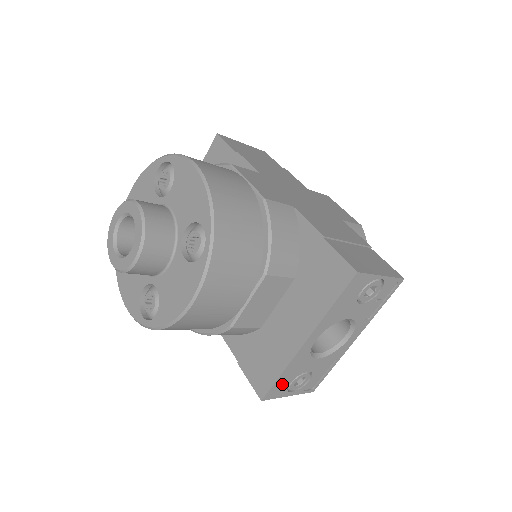
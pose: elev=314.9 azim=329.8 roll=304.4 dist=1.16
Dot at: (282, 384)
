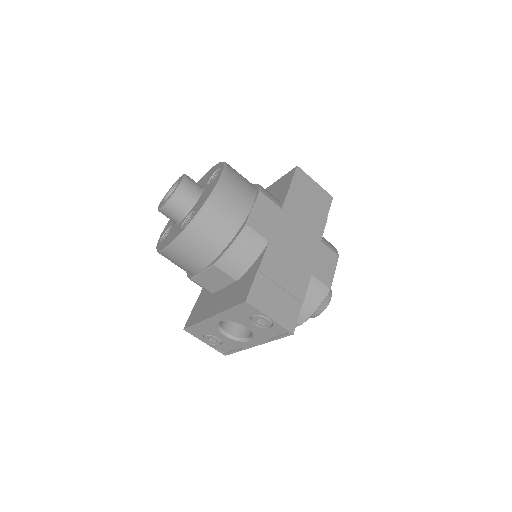
Dot at: (198, 331)
